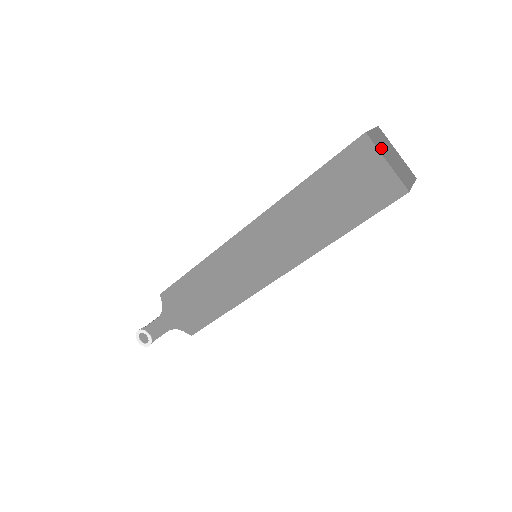
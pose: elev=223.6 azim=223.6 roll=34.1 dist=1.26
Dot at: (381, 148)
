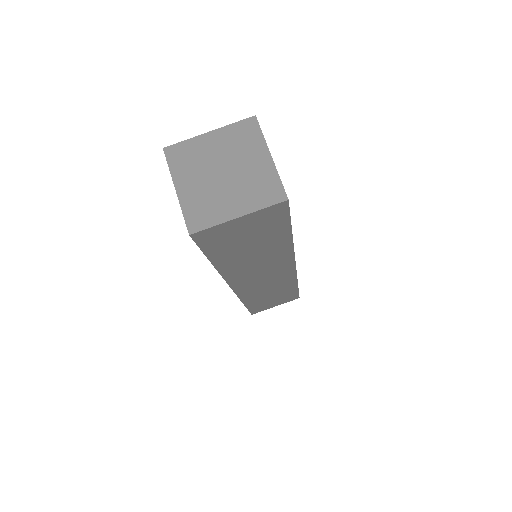
Dot at: (189, 166)
